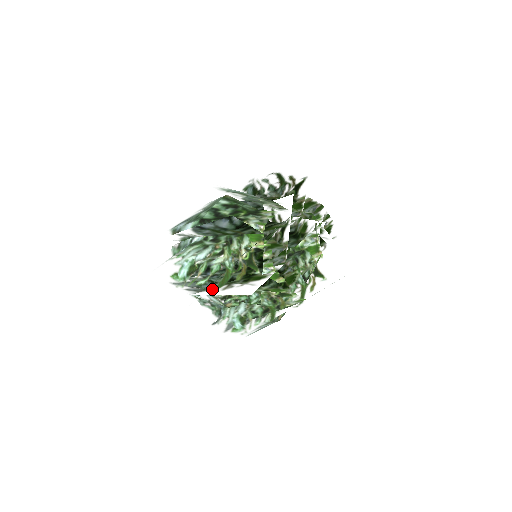
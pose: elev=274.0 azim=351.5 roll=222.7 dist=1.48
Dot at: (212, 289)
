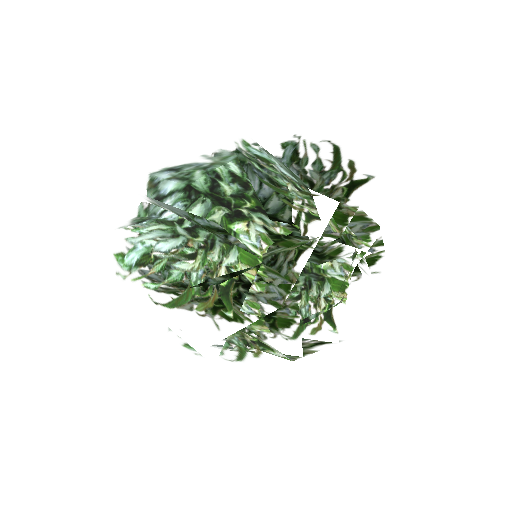
Dot at: (160, 304)
